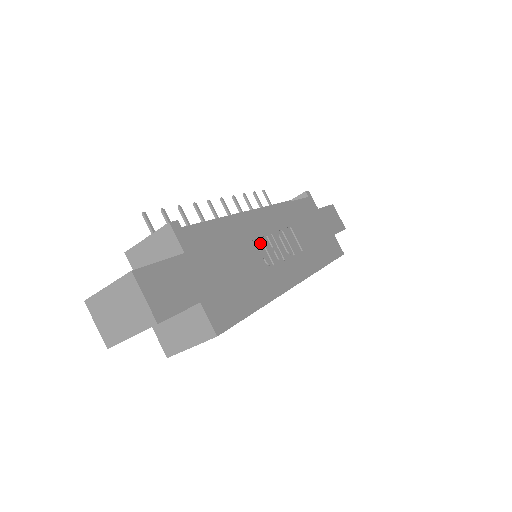
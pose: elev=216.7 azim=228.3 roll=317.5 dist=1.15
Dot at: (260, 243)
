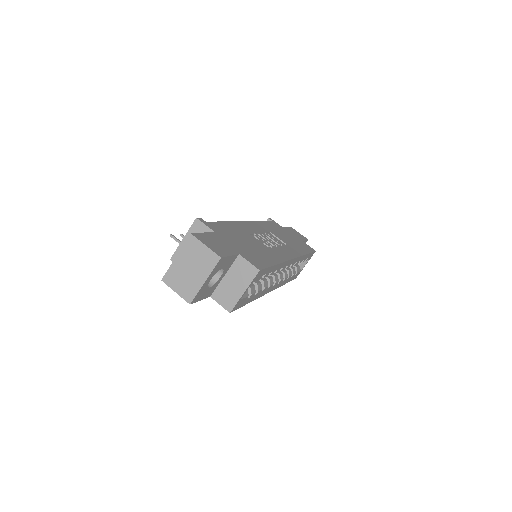
Dot at: (256, 236)
